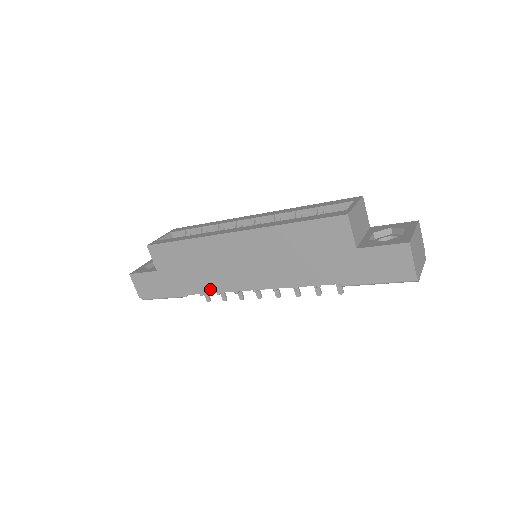
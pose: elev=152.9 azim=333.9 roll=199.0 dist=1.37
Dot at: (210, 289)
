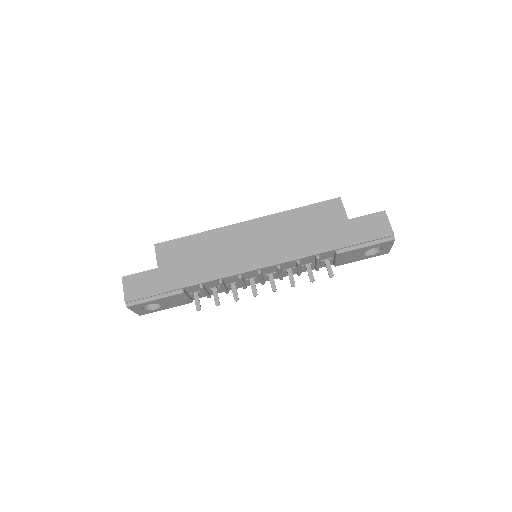
Dot at: (214, 276)
